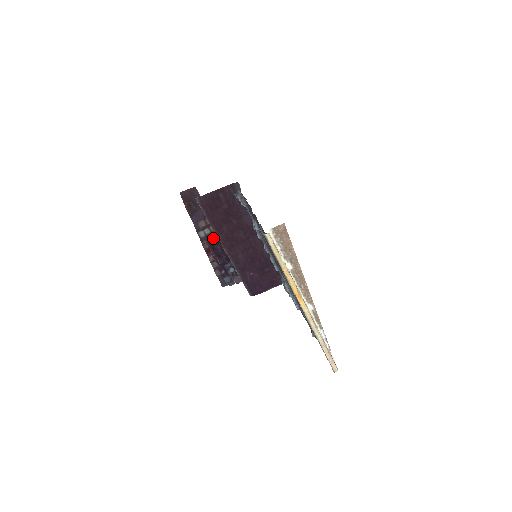
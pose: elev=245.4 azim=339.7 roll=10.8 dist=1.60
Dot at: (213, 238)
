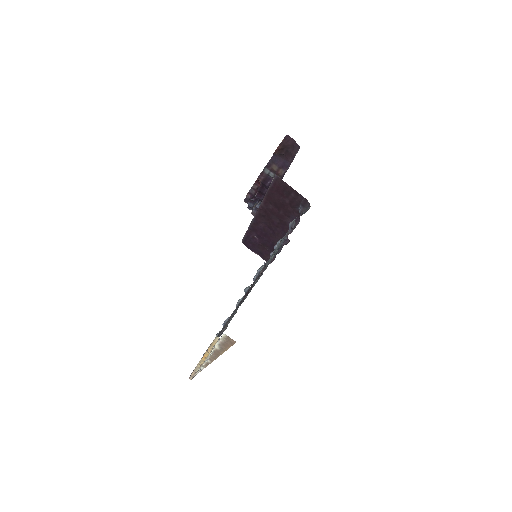
Dot at: (270, 183)
